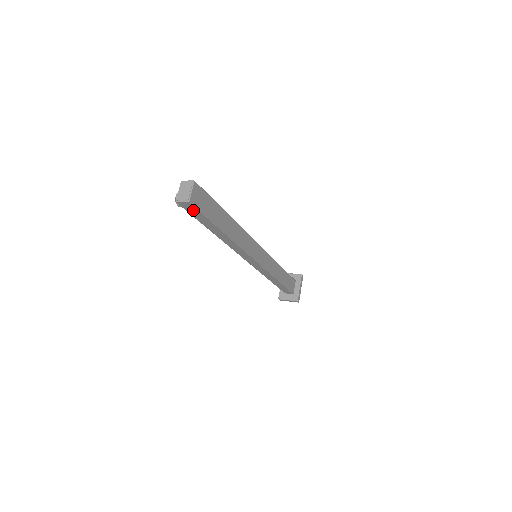
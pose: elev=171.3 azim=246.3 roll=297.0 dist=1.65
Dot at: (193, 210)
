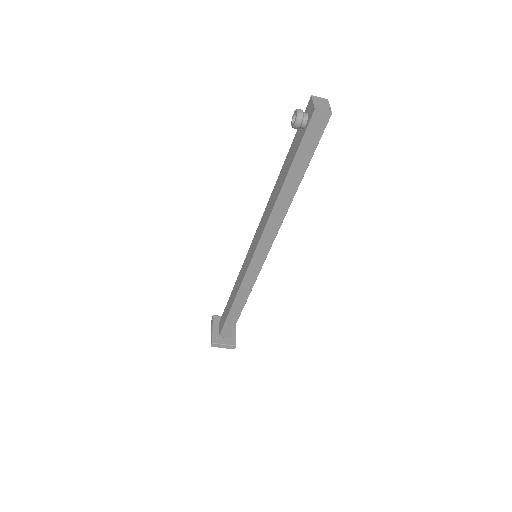
Dot at: (316, 131)
